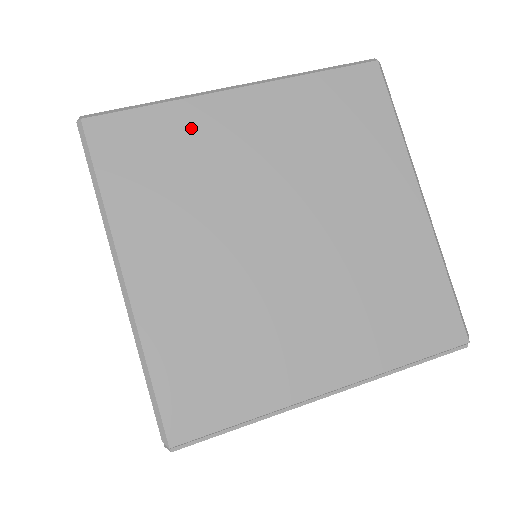
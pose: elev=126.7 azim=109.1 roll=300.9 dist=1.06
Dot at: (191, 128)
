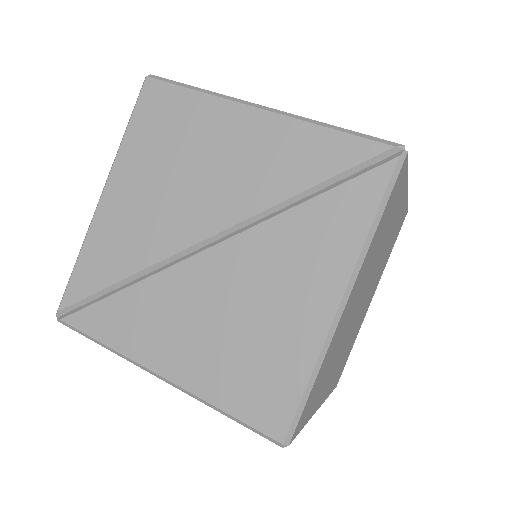
Dot at: occluded
